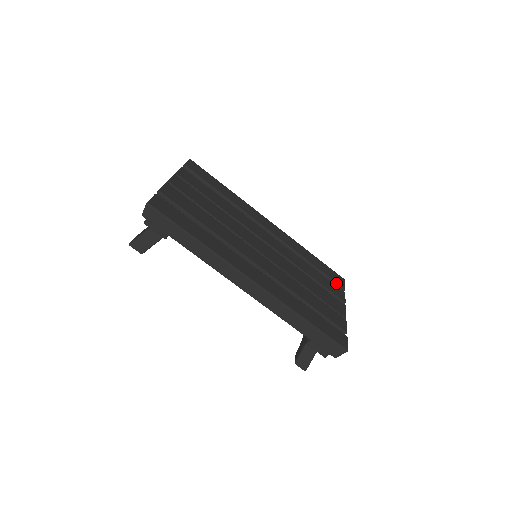
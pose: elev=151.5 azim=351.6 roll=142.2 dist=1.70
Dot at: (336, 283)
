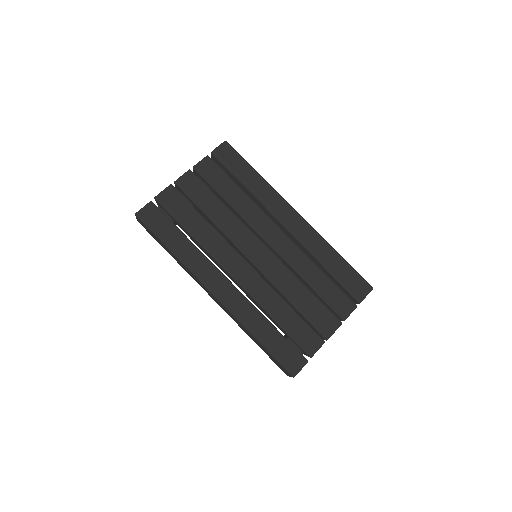
Dot at: (351, 294)
